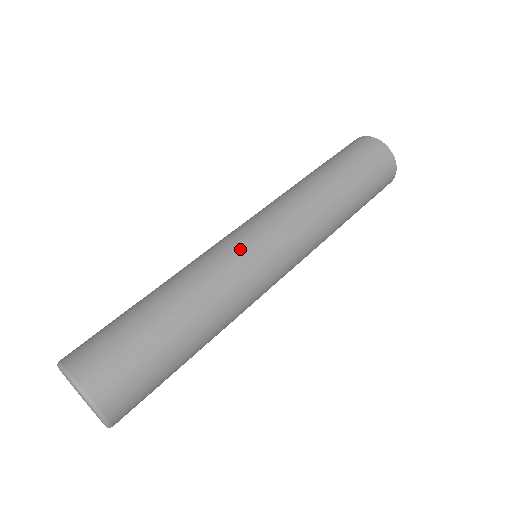
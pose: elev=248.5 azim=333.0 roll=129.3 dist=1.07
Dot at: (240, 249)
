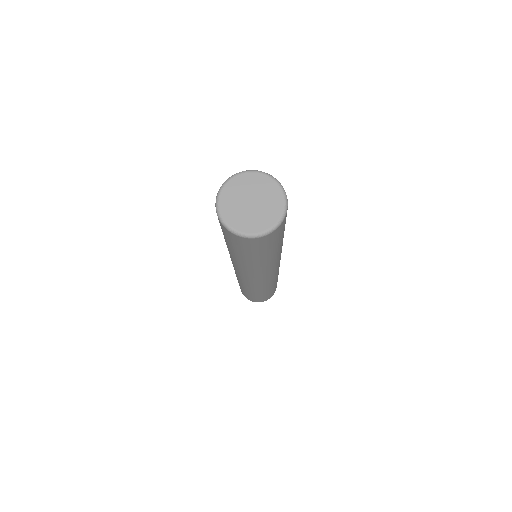
Dot at: occluded
